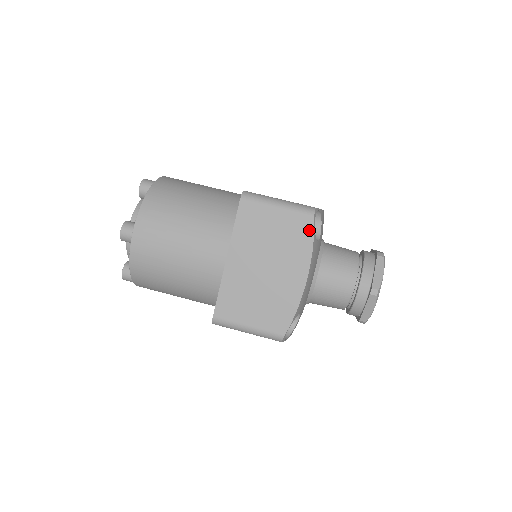
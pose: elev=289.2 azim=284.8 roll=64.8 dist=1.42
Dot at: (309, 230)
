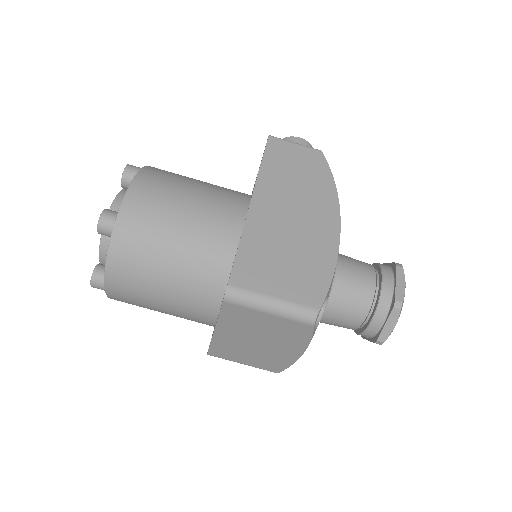
Dot at: (307, 332)
